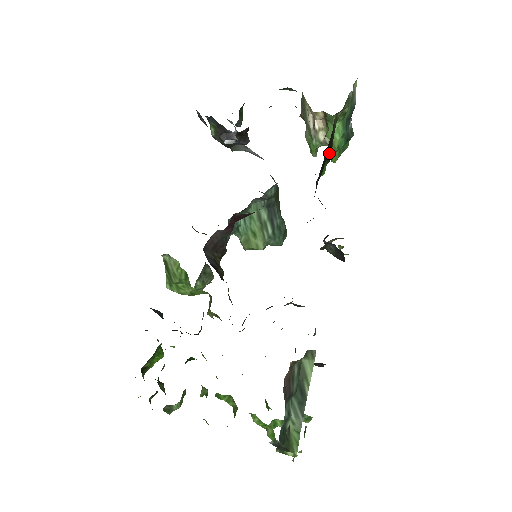
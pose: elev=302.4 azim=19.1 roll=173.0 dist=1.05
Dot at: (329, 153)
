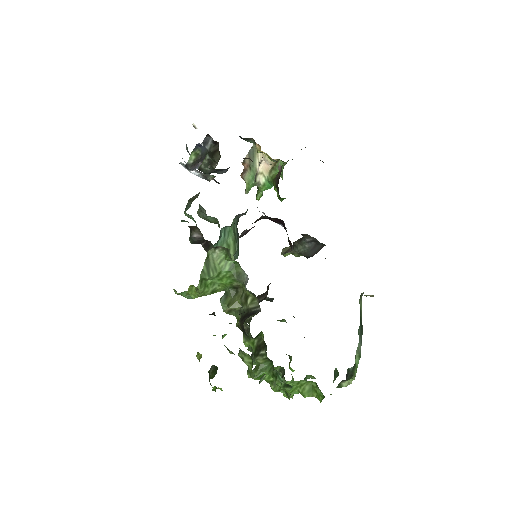
Dot at: occluded
